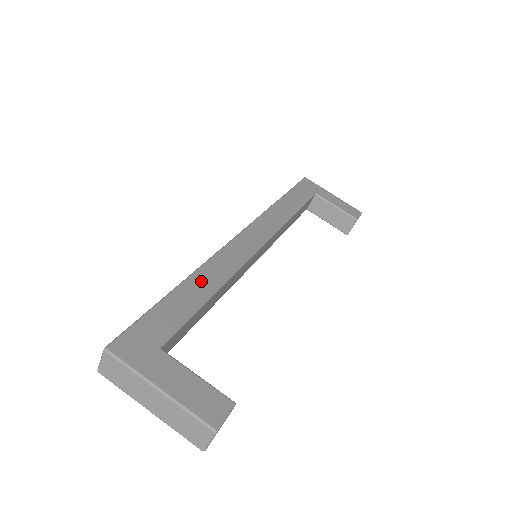
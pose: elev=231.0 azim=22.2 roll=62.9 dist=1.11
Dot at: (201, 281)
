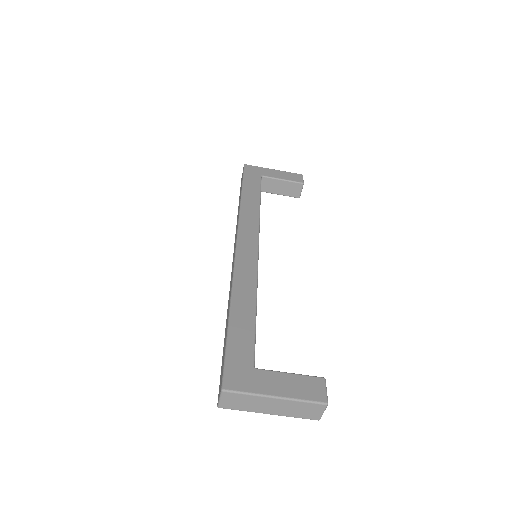
Dot at: (241, 301)
